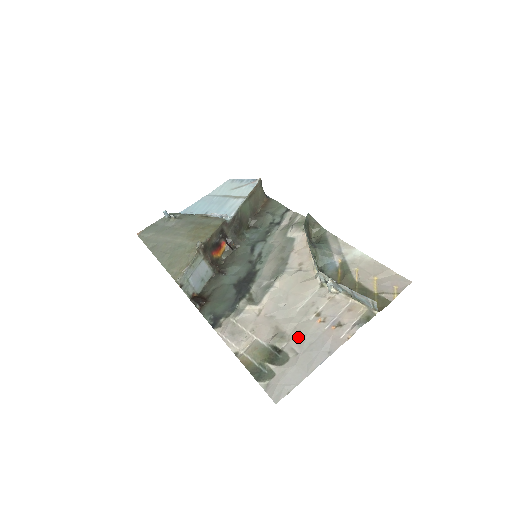
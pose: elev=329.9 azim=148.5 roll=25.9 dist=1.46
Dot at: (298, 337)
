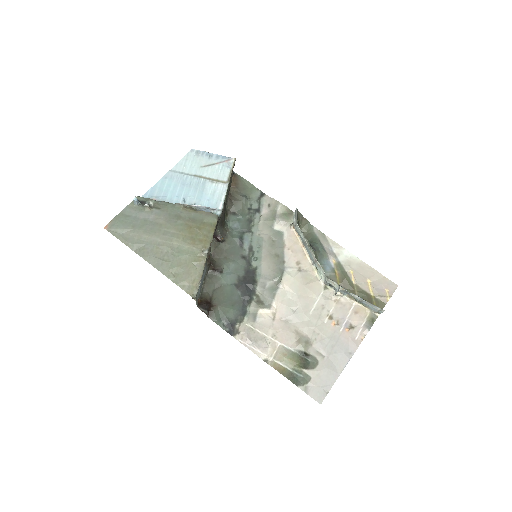
Dot at: (320, 341)
